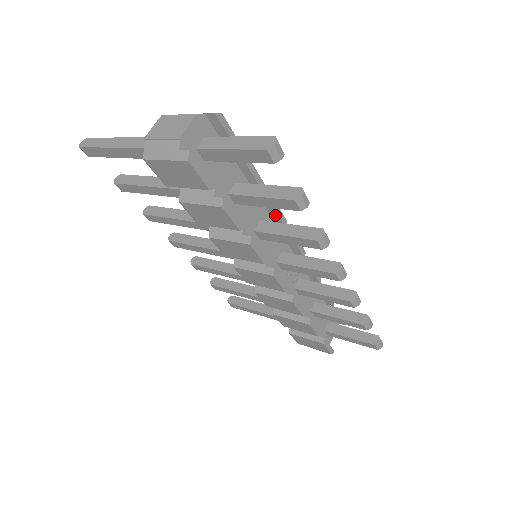
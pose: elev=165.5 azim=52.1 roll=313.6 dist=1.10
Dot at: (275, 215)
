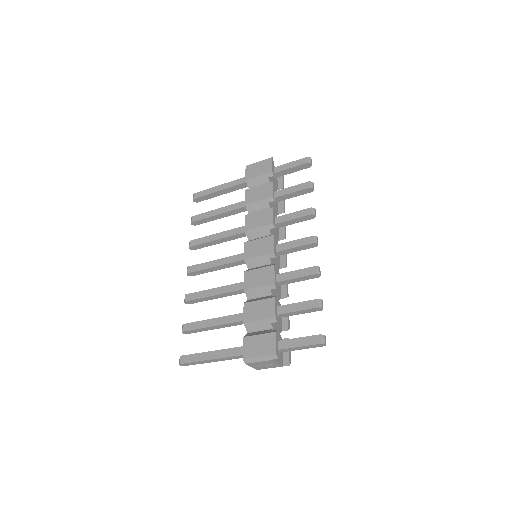
Dot at: (283, 229)
